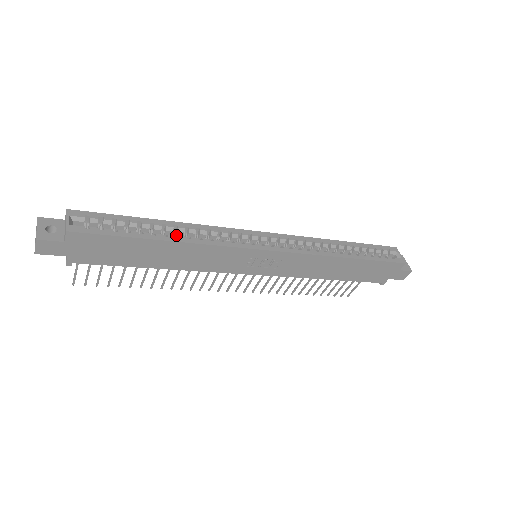
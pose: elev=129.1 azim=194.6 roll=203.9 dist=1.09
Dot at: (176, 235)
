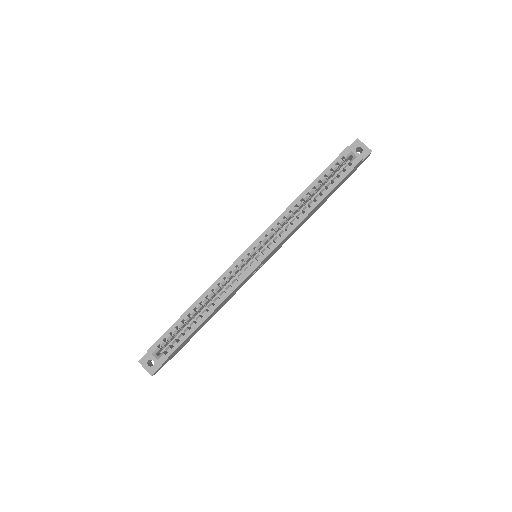
Dot at: (205, 304)
